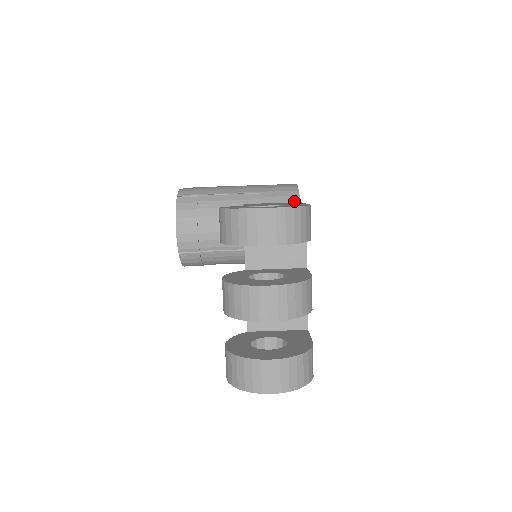
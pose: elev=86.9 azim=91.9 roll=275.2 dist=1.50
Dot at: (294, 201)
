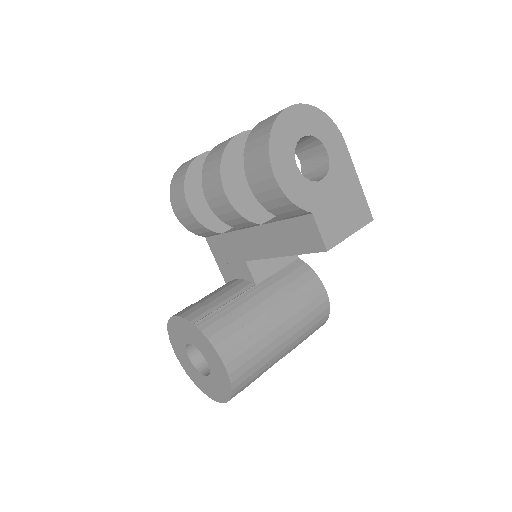
Dot at: occluded
